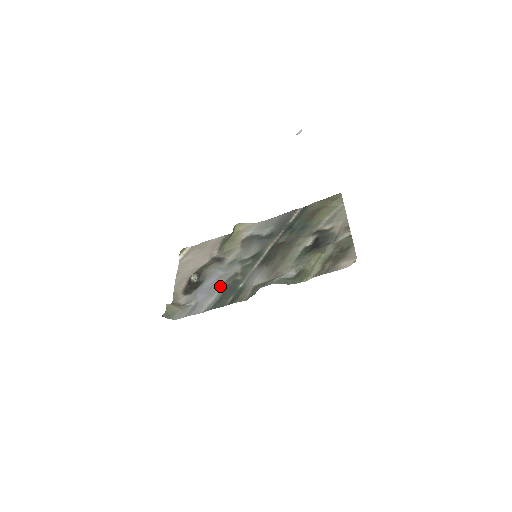
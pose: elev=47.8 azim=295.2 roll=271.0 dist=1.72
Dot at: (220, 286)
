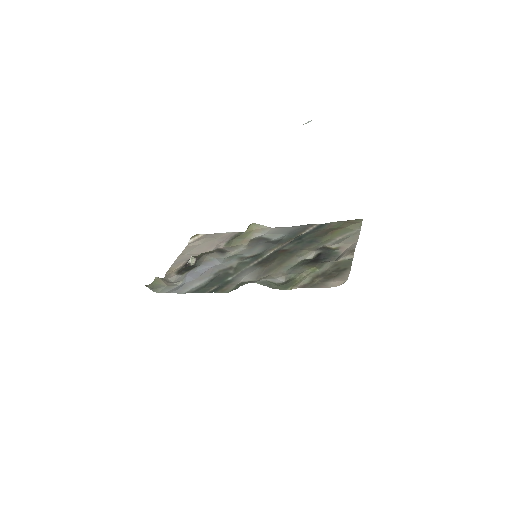
Dot at: (211, 274)
